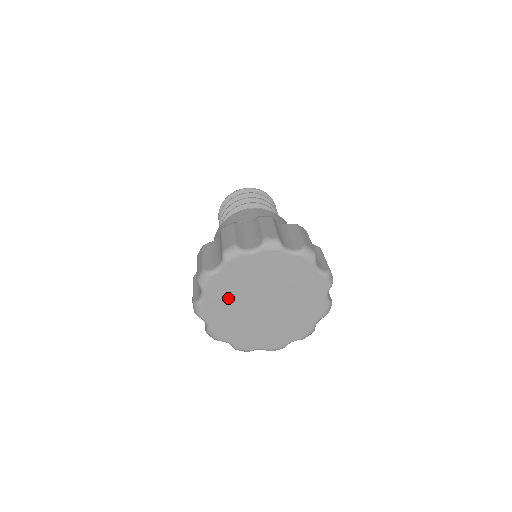
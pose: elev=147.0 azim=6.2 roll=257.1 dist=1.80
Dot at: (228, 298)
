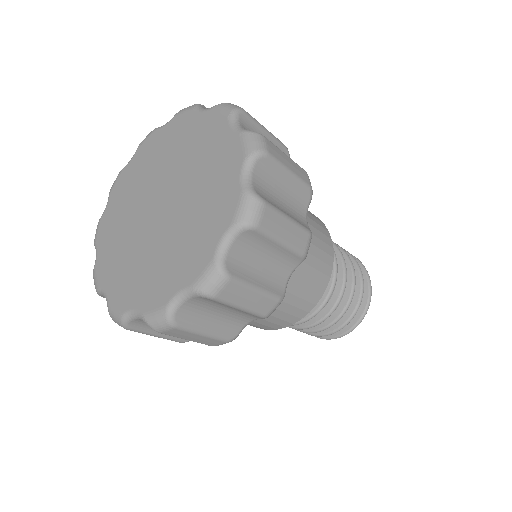
Dot at: (143, 173)
